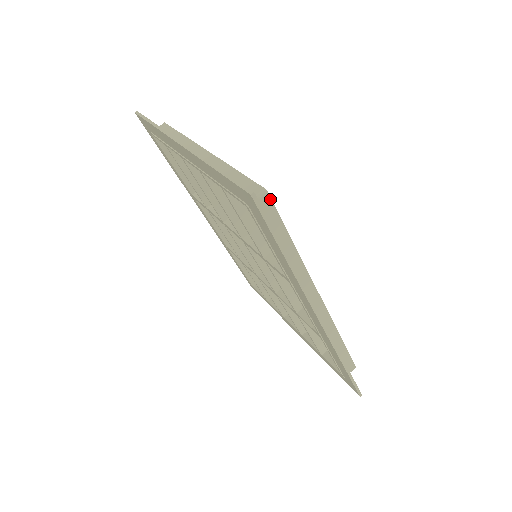
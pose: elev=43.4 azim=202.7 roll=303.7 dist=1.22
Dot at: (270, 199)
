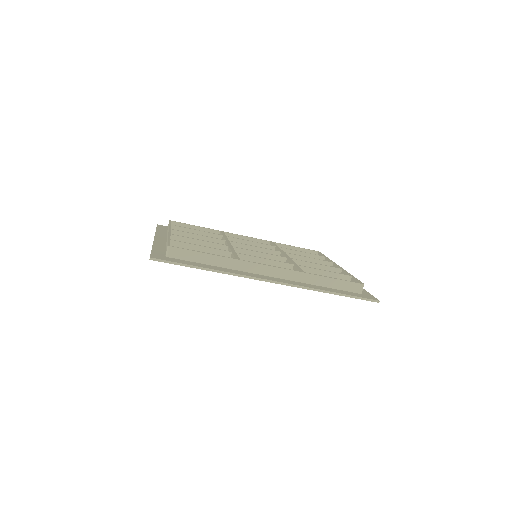
Dot at: (175, 248)
